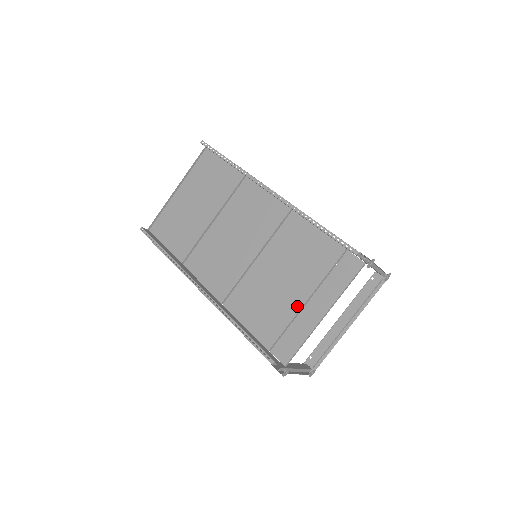
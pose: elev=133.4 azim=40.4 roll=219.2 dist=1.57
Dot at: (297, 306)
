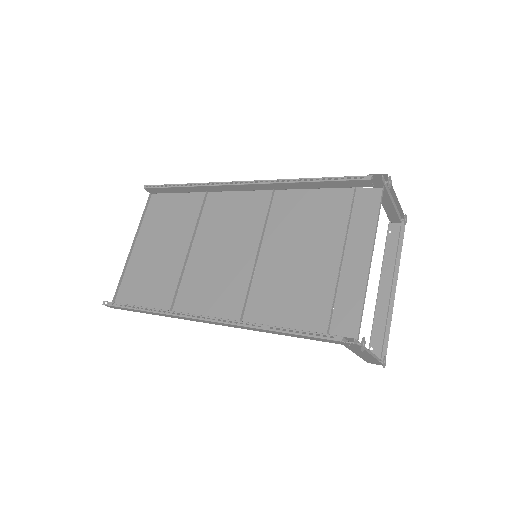
Dot at: (333, 270)
